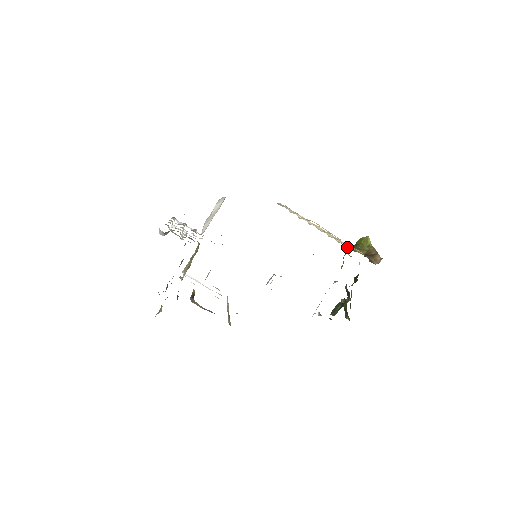
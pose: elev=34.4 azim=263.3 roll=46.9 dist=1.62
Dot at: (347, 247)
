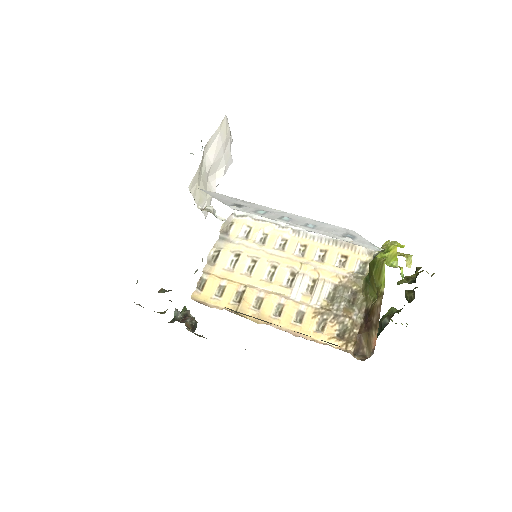
Dot at: (366, 257)
